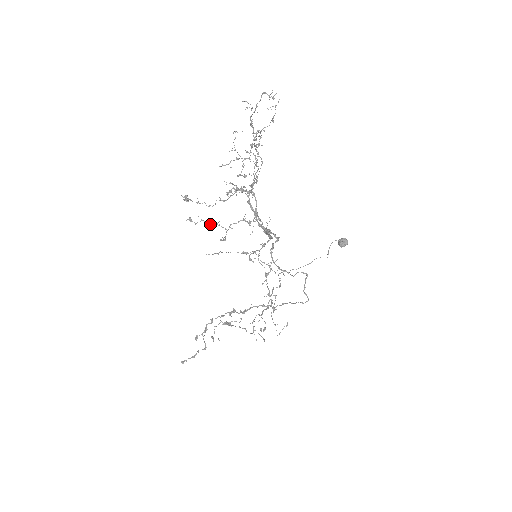
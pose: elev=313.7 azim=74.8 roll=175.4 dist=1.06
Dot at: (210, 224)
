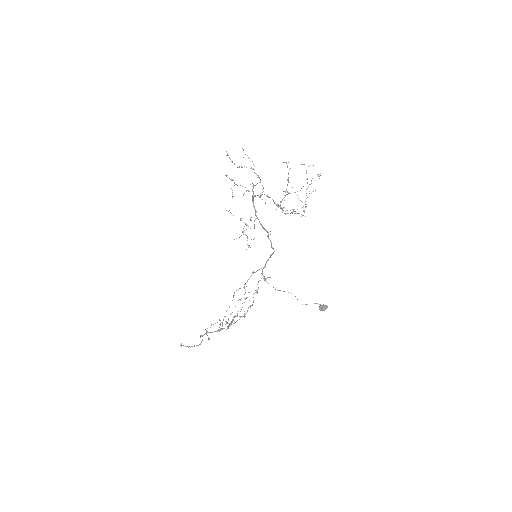
Dot at: (231, 179)
